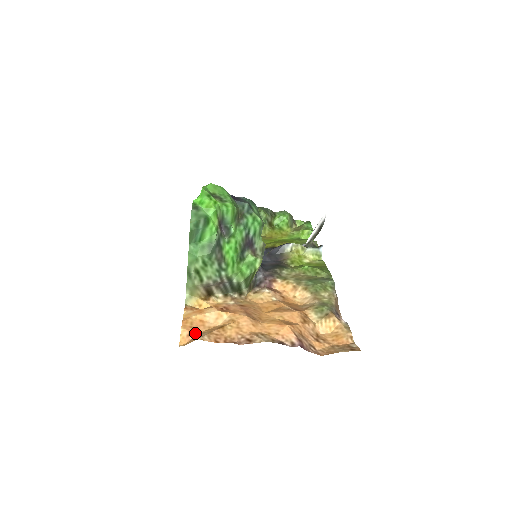
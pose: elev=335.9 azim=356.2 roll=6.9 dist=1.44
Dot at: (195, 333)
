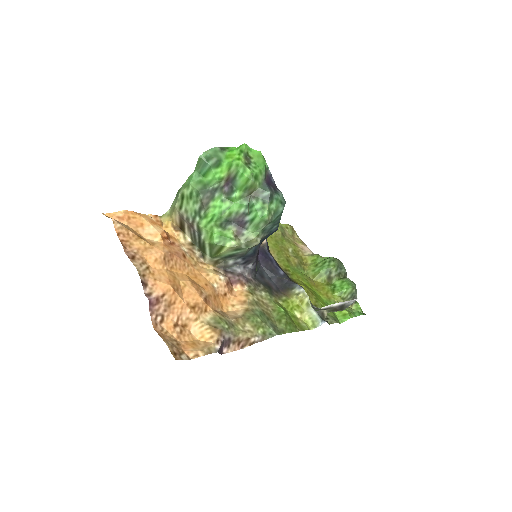
Dot at: (124, 221)
